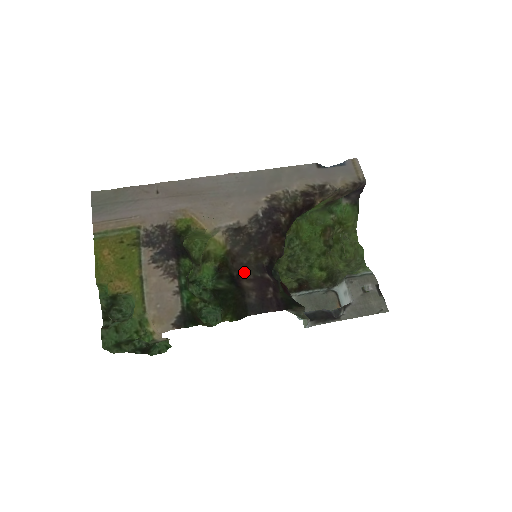
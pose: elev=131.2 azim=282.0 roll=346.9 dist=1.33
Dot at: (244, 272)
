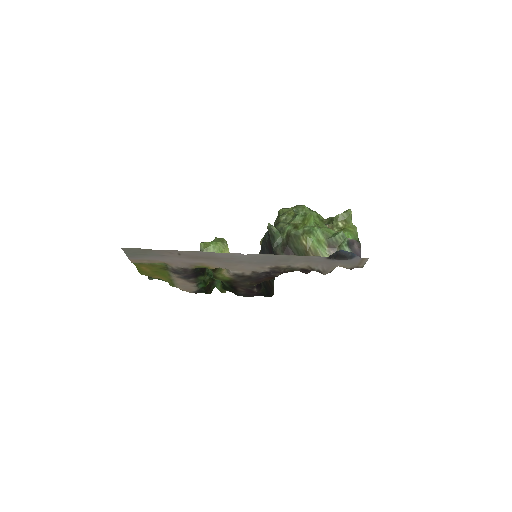
Dot at: (240, 287)
